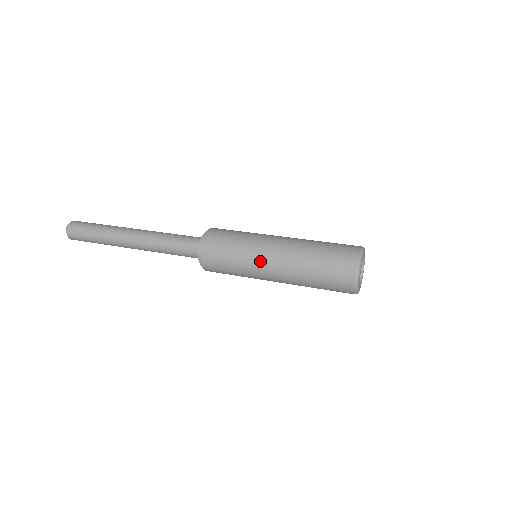
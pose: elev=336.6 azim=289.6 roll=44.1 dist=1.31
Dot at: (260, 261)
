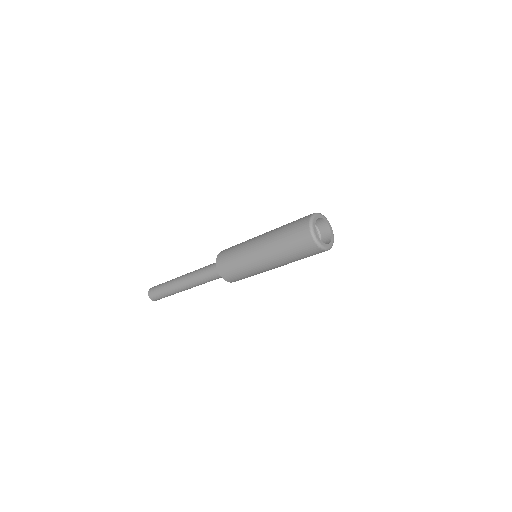
Dot at: occluded
